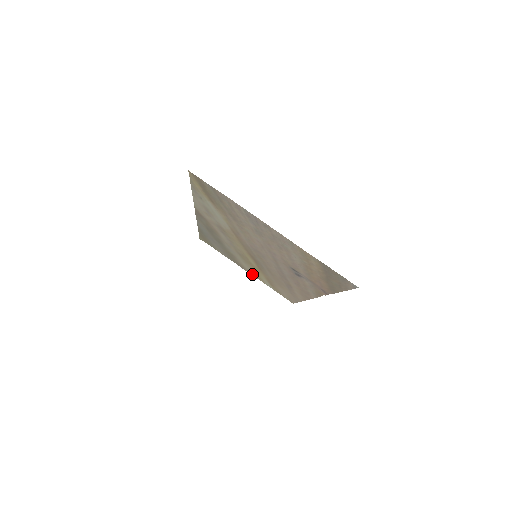
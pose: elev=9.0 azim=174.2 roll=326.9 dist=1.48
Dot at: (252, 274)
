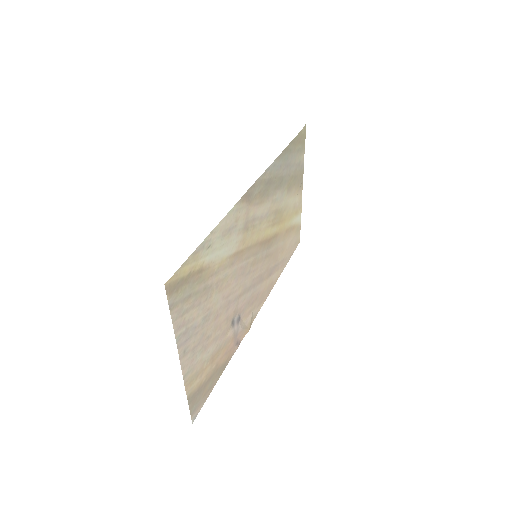
Dot at: (301, 198)
